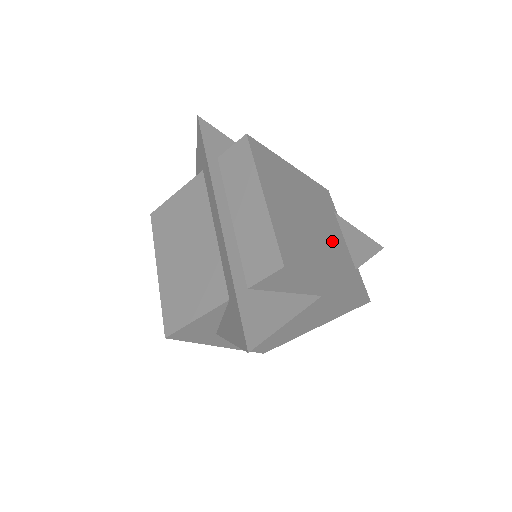
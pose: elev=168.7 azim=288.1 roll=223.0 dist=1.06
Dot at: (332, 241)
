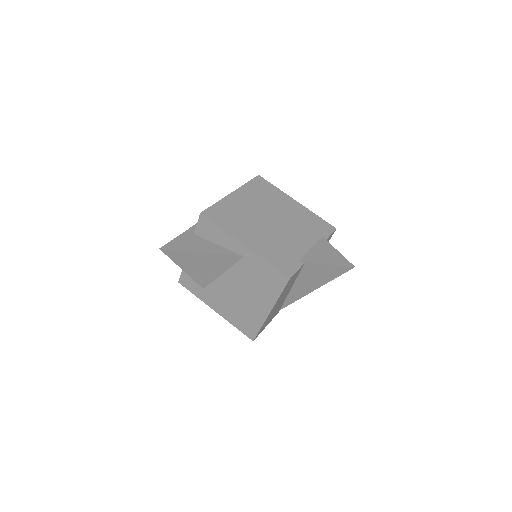
Dot at: (287, 239)
